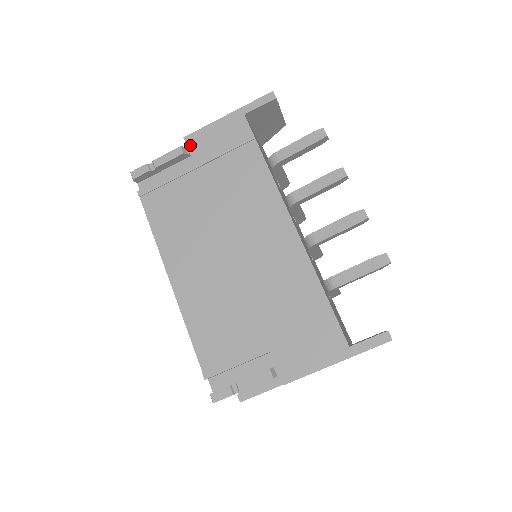
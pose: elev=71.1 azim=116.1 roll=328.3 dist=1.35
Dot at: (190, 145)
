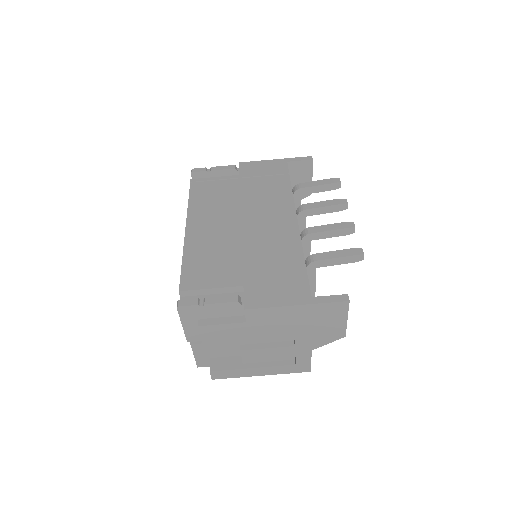
Dot at: (242, 167)
